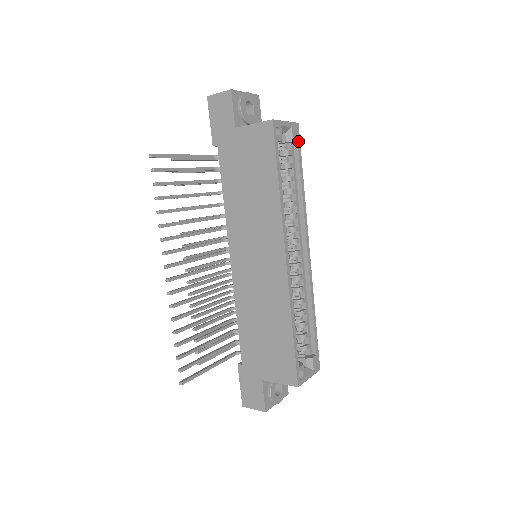
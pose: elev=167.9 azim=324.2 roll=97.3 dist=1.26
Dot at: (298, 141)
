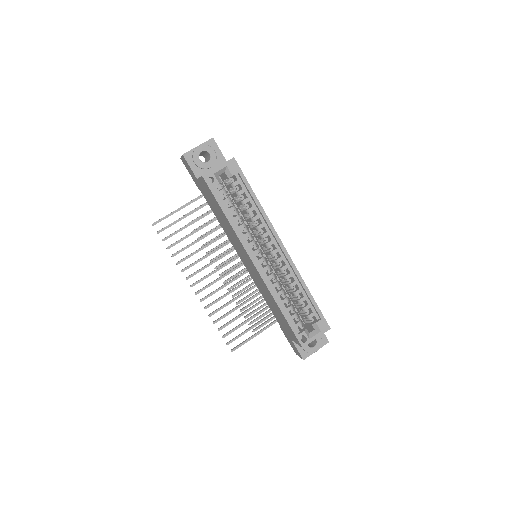
Dot at: (239, 171)
